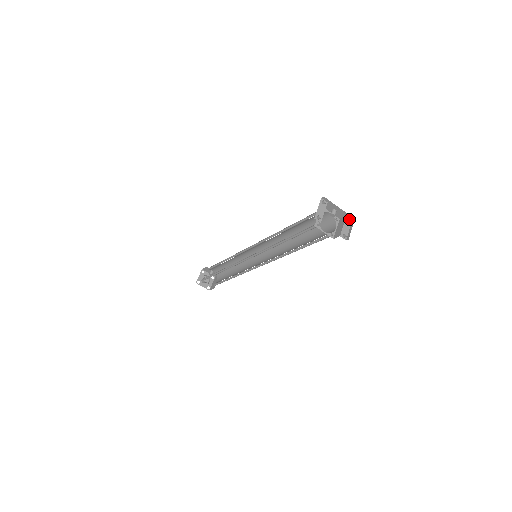
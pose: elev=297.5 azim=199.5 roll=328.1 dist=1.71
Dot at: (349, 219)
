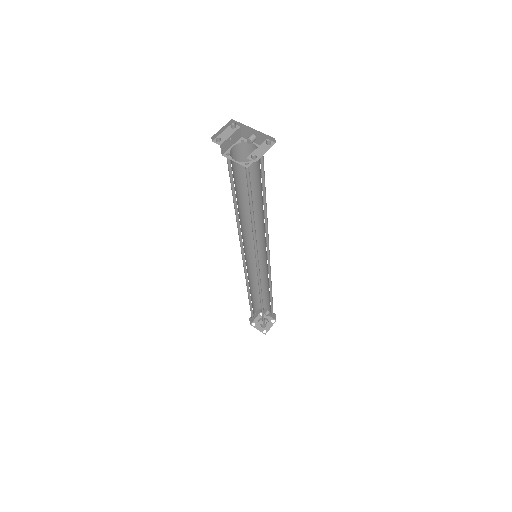
Dot at: (266, 139)
